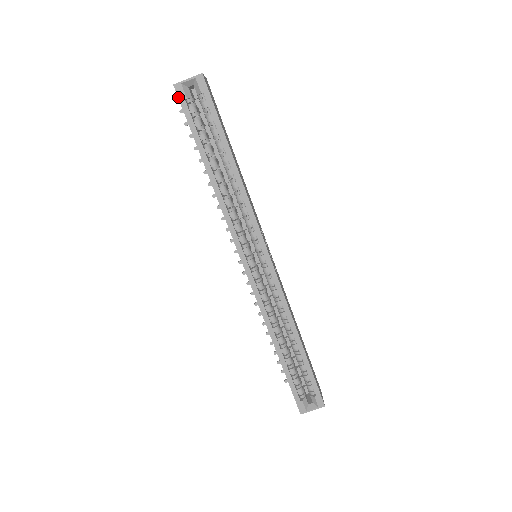
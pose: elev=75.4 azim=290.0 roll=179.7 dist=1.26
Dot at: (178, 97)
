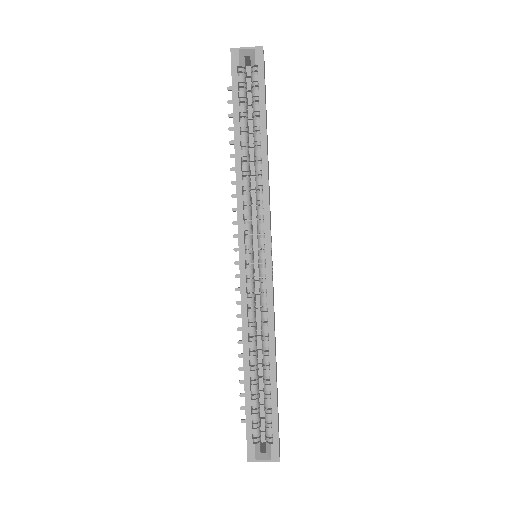
Dot at: (231, 61)
